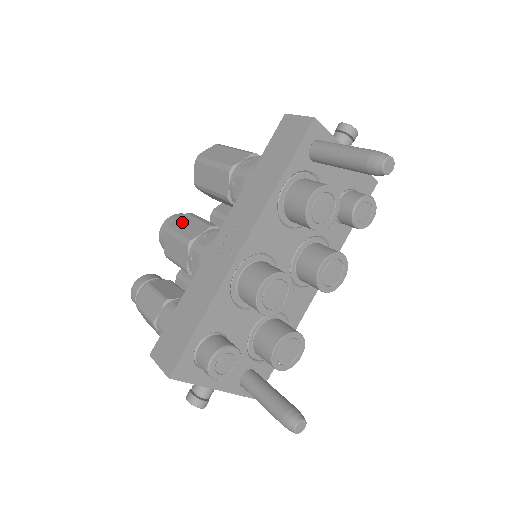
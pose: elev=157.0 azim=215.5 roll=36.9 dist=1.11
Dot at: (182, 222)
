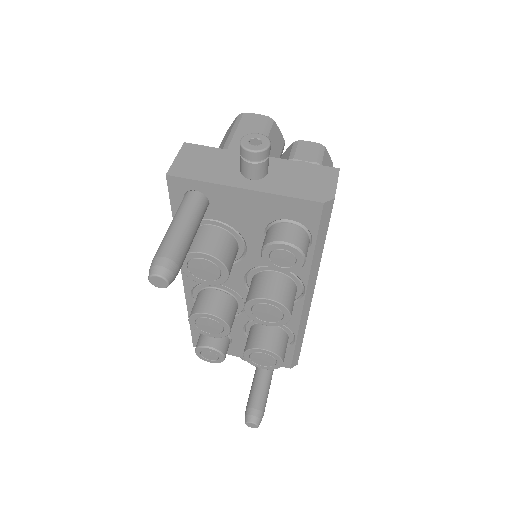
Dot at: occluded
